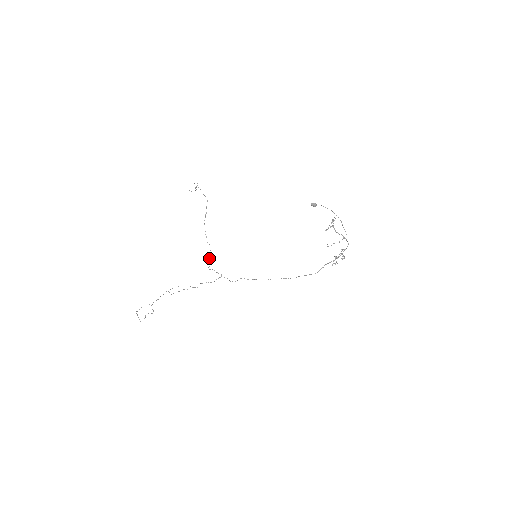
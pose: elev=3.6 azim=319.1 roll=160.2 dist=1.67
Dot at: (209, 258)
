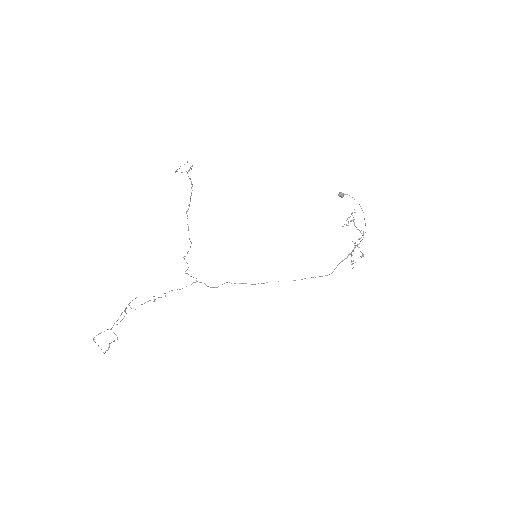
Dot at: (184, 259)
